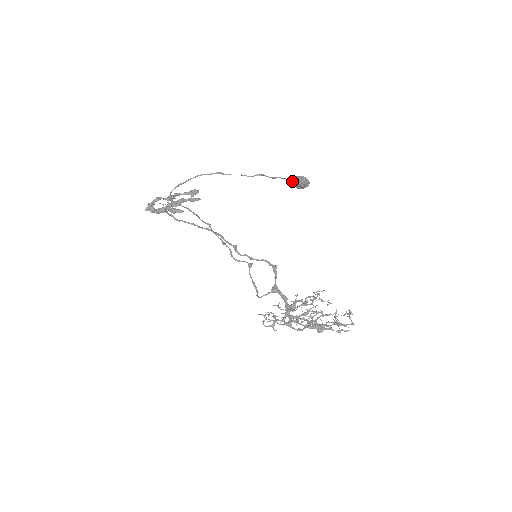
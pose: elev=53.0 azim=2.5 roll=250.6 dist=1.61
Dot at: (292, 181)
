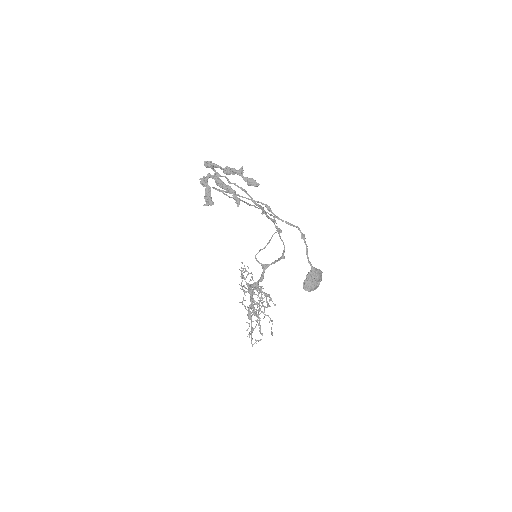
Dot at: (308, 273)
